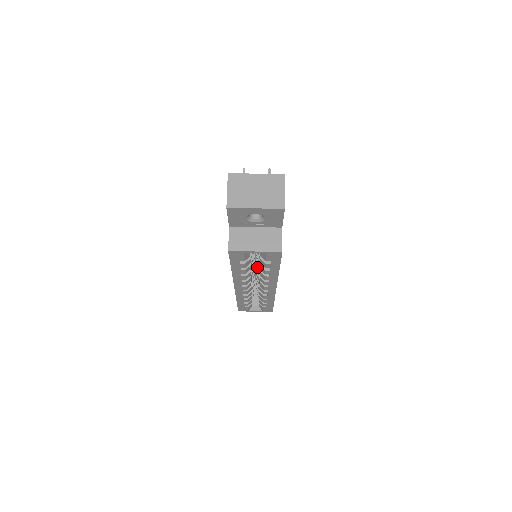
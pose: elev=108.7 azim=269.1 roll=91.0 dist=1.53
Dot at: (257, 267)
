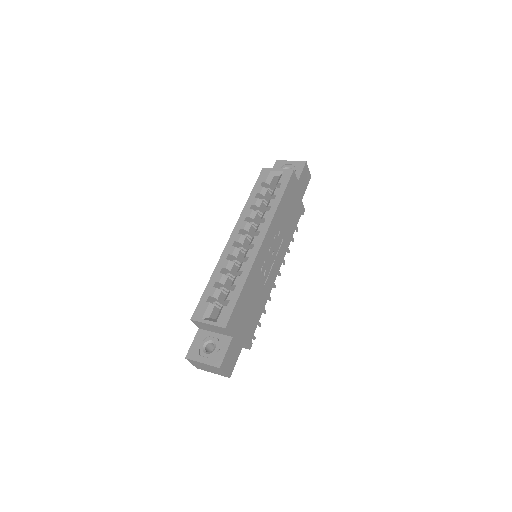
Dot at: occluded
